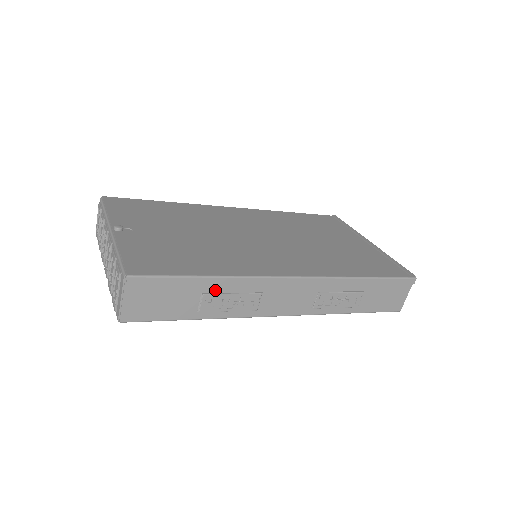
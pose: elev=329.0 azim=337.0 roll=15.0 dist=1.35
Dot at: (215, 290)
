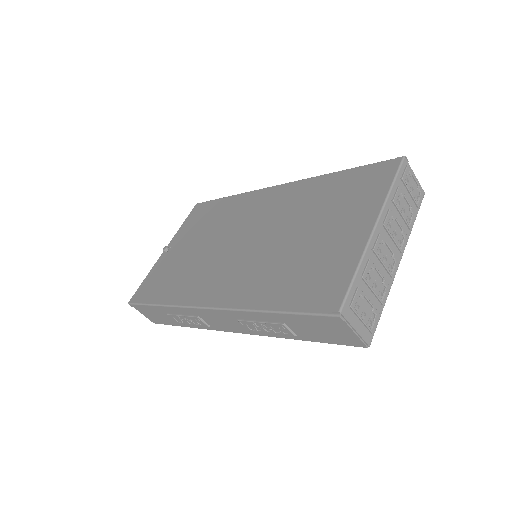
Dot at: (171, 312)
